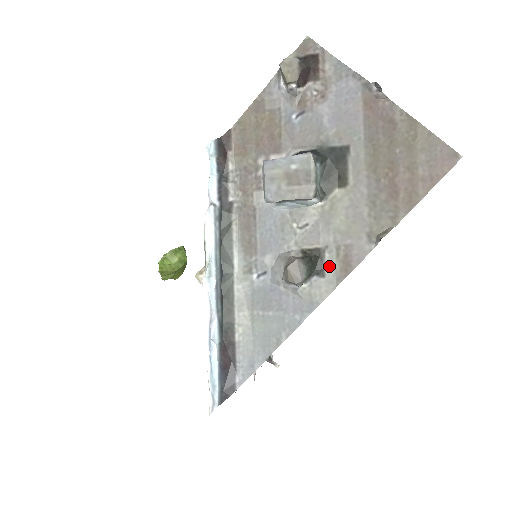
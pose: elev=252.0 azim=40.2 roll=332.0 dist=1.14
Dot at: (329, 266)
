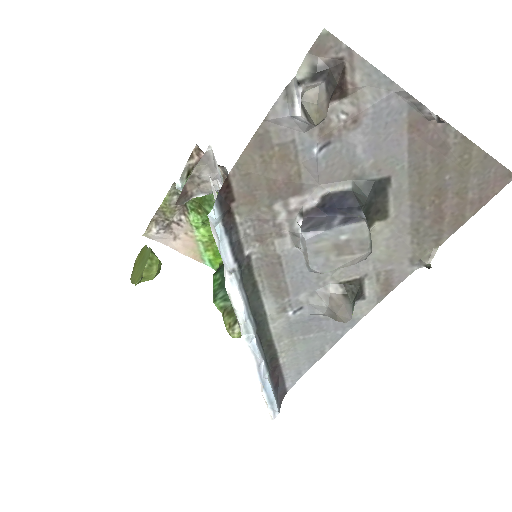
Dot at: (369, 290)
